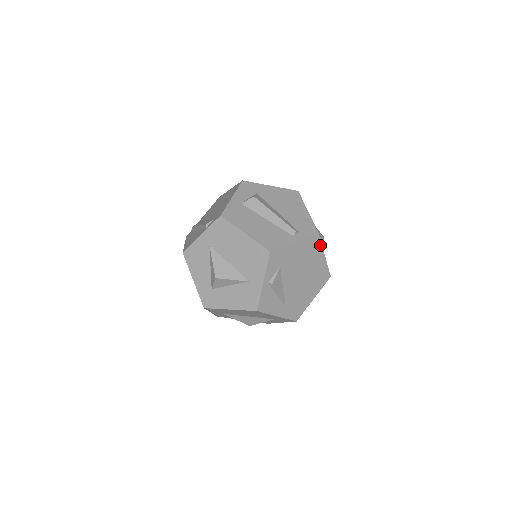
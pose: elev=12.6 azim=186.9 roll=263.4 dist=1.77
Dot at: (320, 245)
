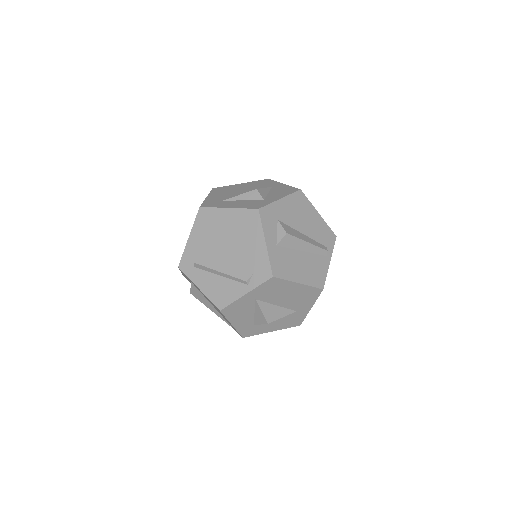
Dot at: occluded
